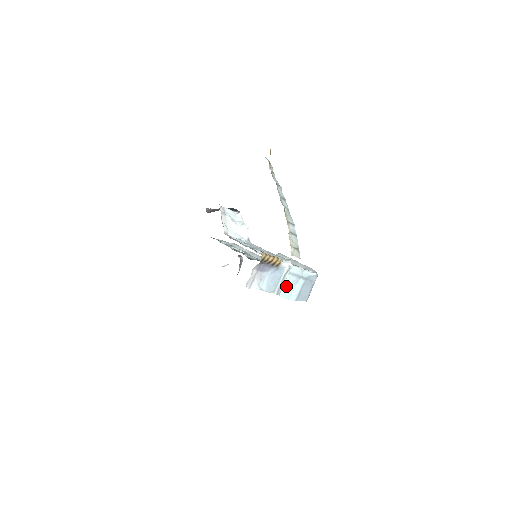
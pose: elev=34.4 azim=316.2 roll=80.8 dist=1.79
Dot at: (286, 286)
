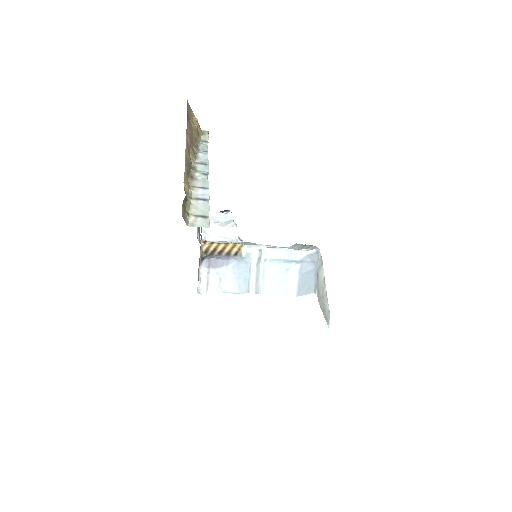
Dot at: (270, 279)
